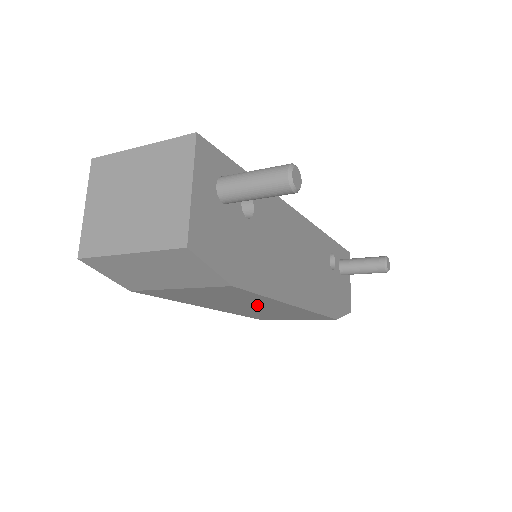
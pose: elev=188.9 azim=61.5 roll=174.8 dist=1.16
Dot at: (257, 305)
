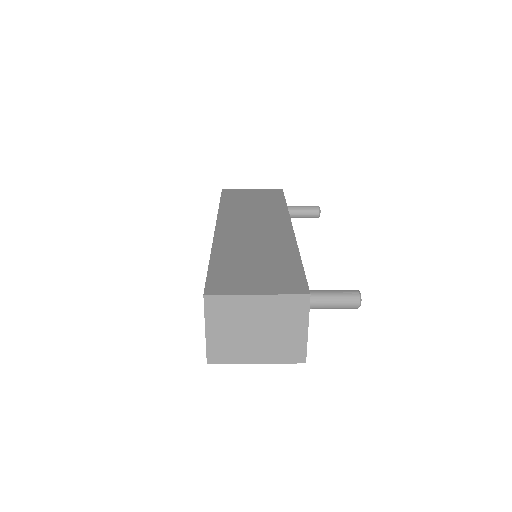
Dot at: occluded
